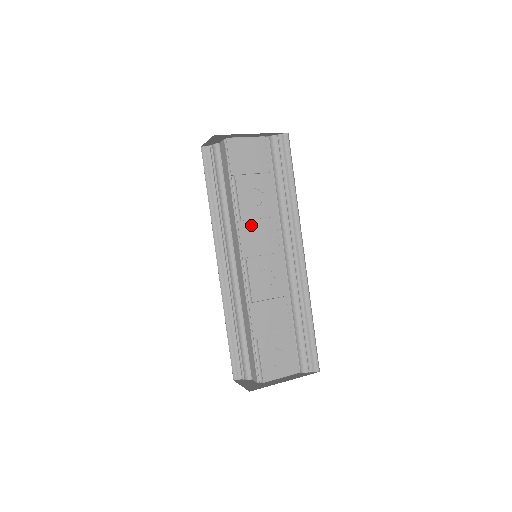
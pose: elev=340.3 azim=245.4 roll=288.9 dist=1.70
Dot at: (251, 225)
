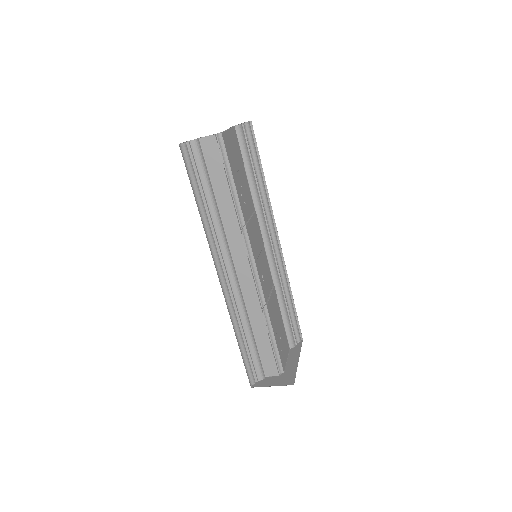
Dot at: (251, 225)
